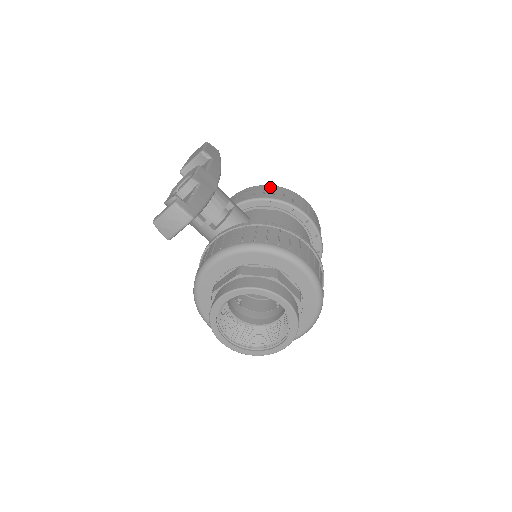
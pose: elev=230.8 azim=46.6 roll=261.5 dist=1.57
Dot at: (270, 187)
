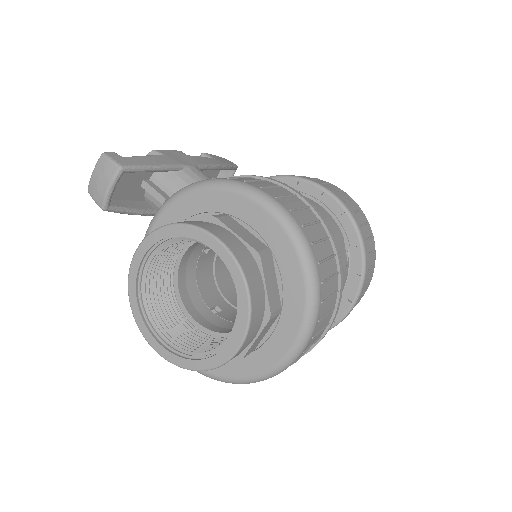
Dot at: occluded
